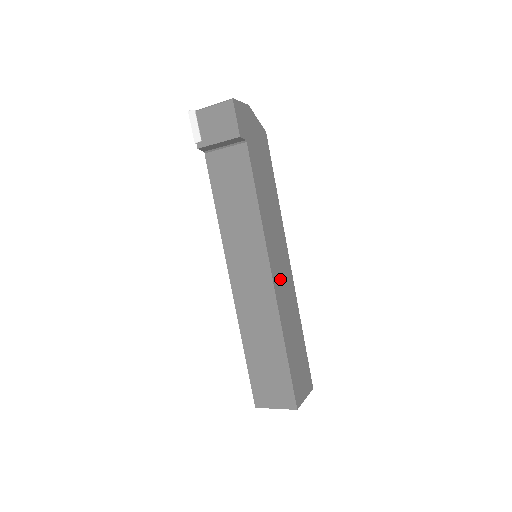
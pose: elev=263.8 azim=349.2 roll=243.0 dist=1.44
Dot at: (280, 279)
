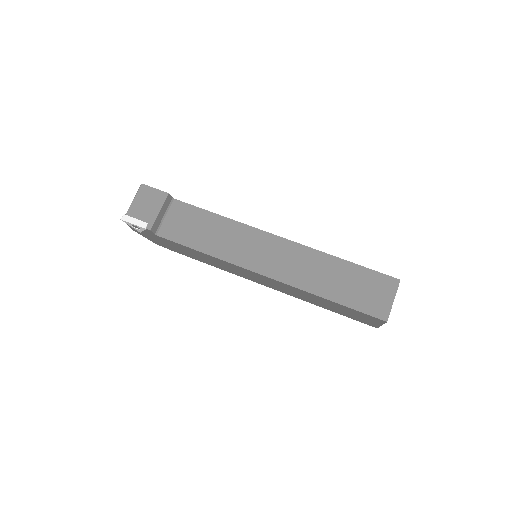
Dot at: occluded
